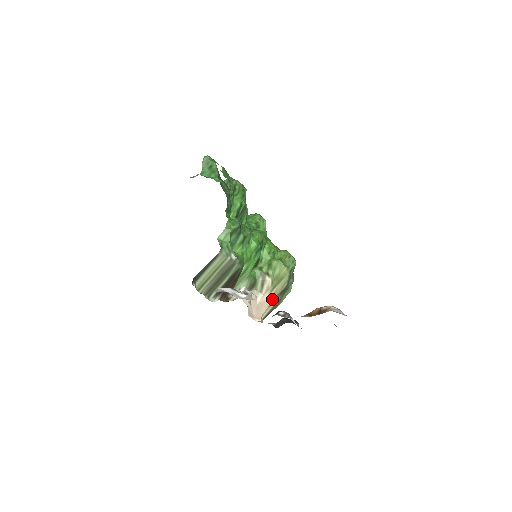
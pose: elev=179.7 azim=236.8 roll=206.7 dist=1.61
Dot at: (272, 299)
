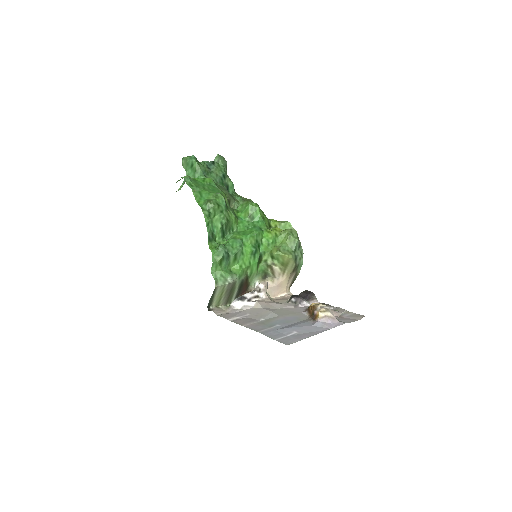
Dot at: (288, 278)
